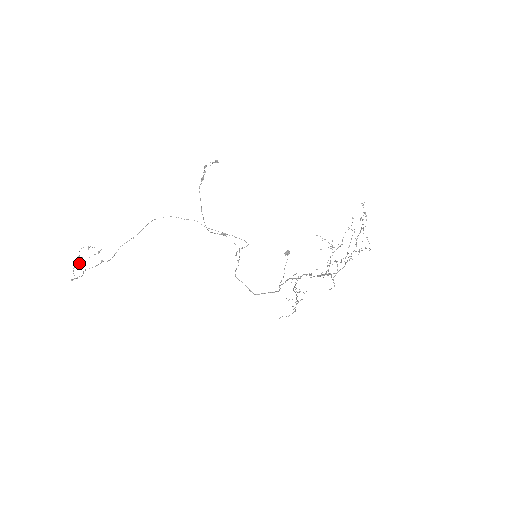
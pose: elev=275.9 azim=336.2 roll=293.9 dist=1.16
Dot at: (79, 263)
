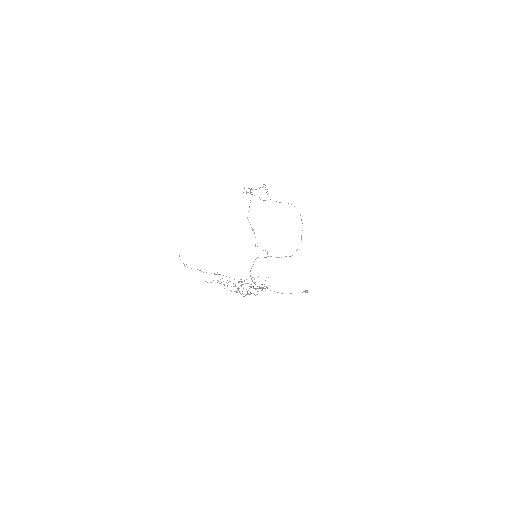
Dot at: occluded
